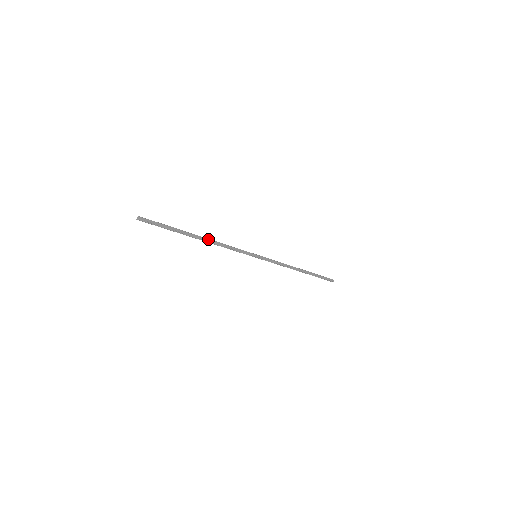
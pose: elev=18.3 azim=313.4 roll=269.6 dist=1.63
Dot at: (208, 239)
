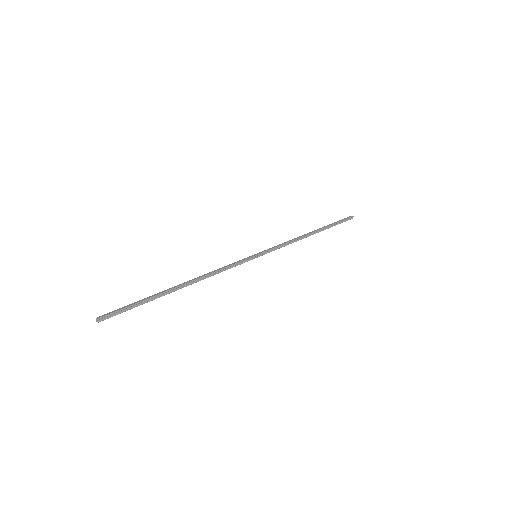
Dot at: (191, 280)
